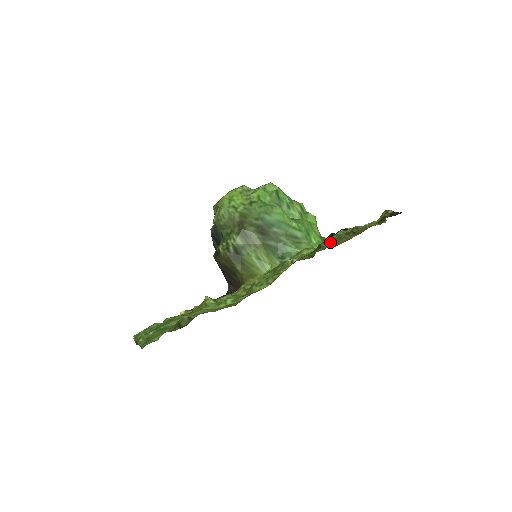
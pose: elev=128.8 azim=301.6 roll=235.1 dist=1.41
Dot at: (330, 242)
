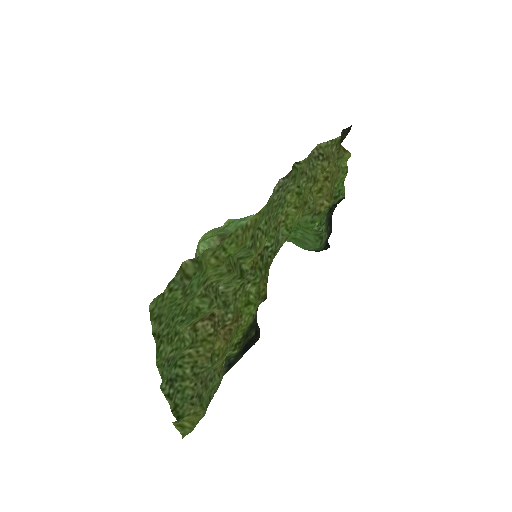
Dot at: (302, 161)
